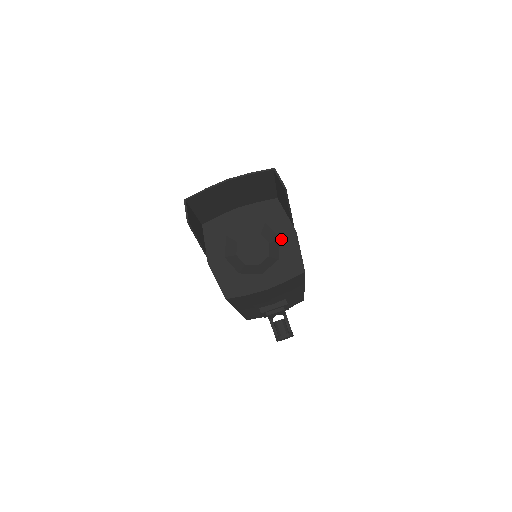
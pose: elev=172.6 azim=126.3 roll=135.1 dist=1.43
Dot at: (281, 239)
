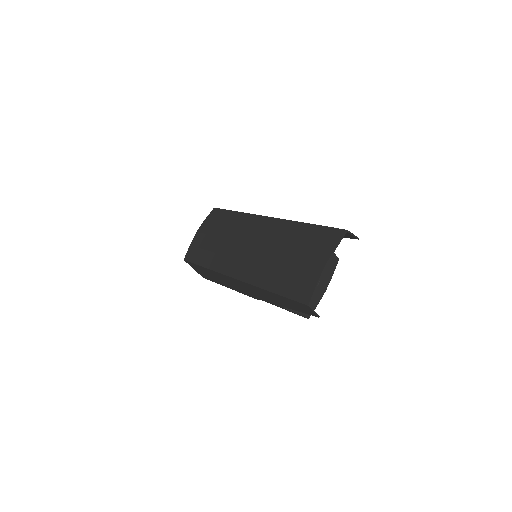
Dot at: occluded
